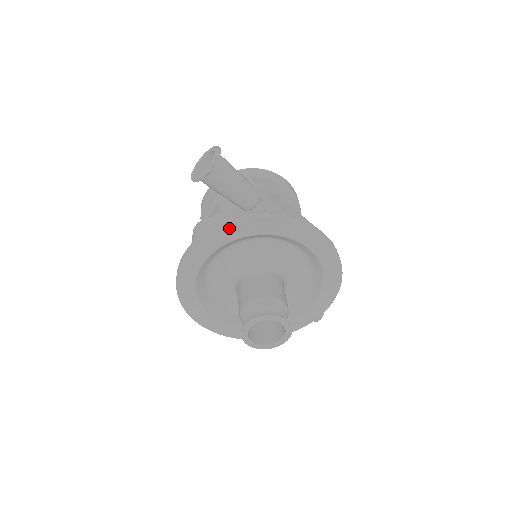
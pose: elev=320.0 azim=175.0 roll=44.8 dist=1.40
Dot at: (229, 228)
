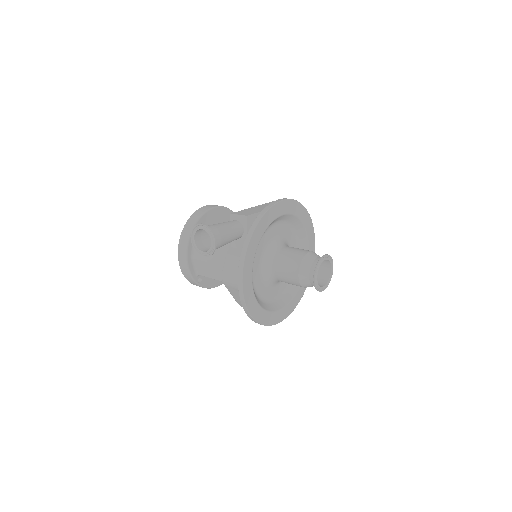
Dot at: (248, 255)
